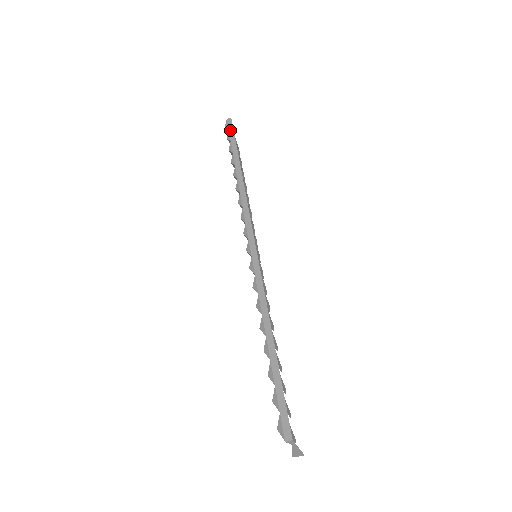
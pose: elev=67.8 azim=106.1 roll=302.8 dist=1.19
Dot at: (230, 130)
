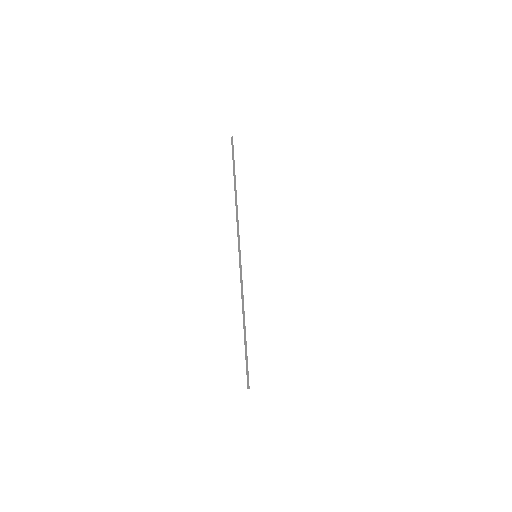
Dot at: (232, 150)
